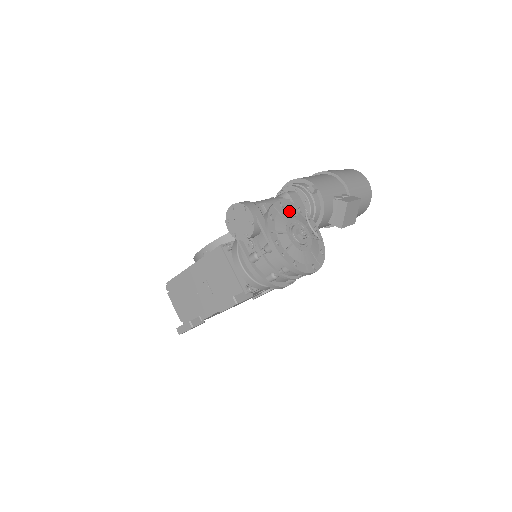
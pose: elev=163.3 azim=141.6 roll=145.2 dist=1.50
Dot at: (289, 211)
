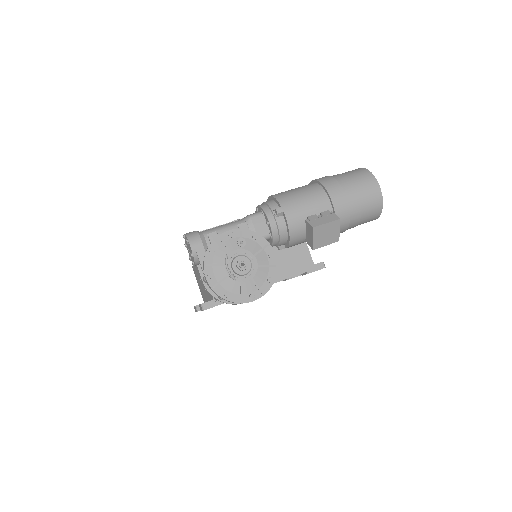
Dot at: (237, 241)
